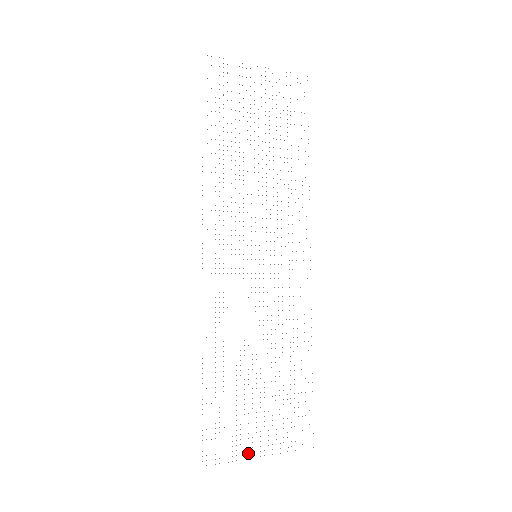
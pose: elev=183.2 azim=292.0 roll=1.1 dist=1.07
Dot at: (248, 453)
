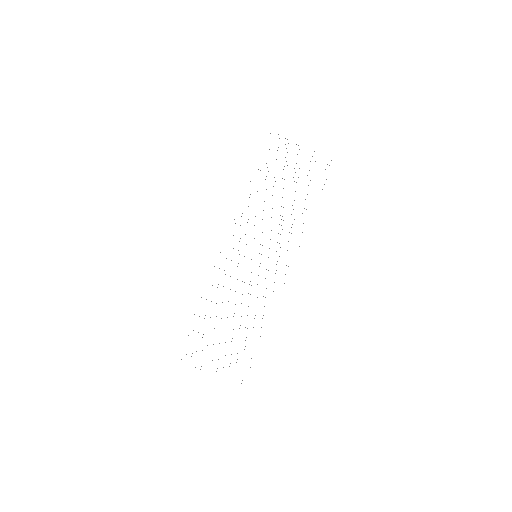
Dot at: occluded
